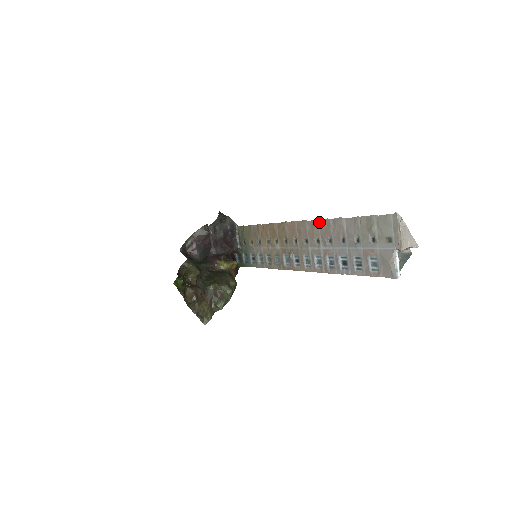
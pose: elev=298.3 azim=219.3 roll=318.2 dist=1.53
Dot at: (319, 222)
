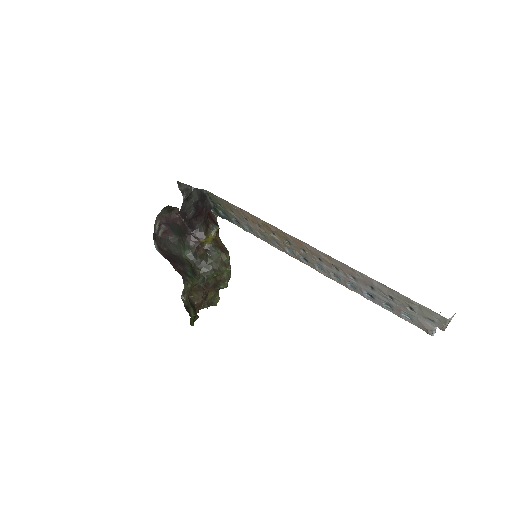
Dot at: (339, 263)
